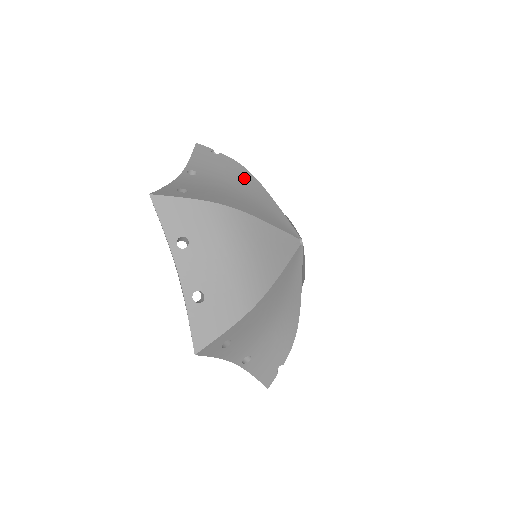
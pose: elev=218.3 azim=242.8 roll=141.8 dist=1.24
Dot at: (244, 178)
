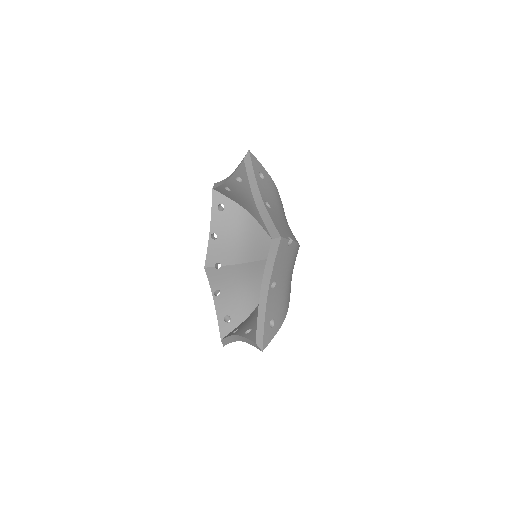
Dot at: occluded
